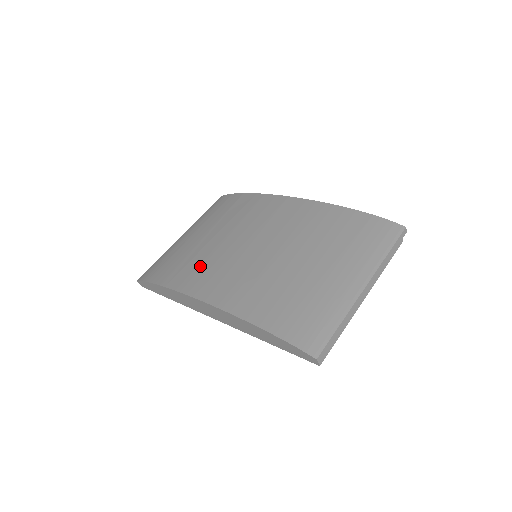
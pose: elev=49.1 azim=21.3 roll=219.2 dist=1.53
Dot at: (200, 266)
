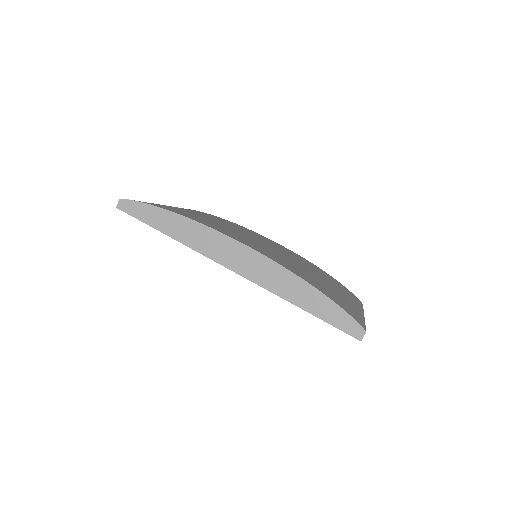
Dot at: occluded
